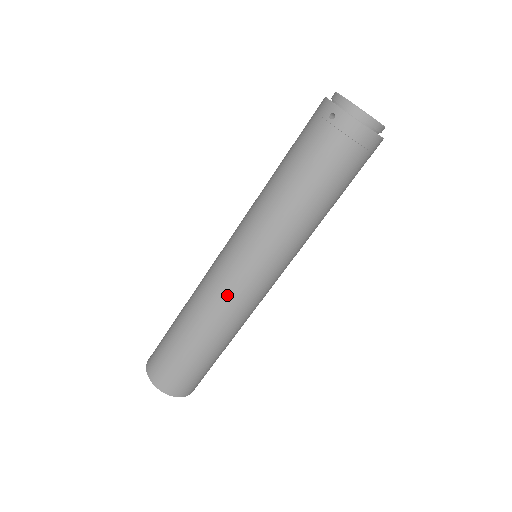
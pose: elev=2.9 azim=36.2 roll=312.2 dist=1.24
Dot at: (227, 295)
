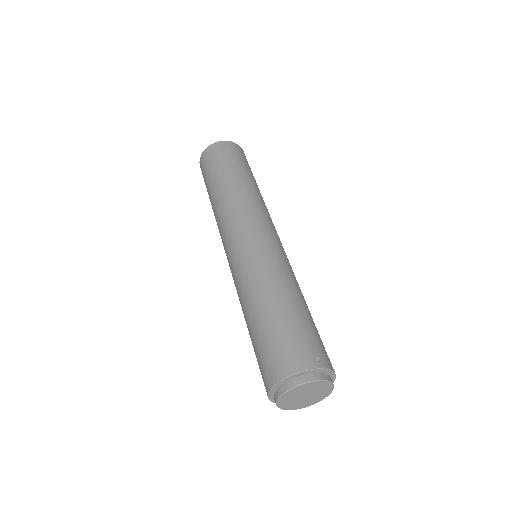
Dot at: occluded
